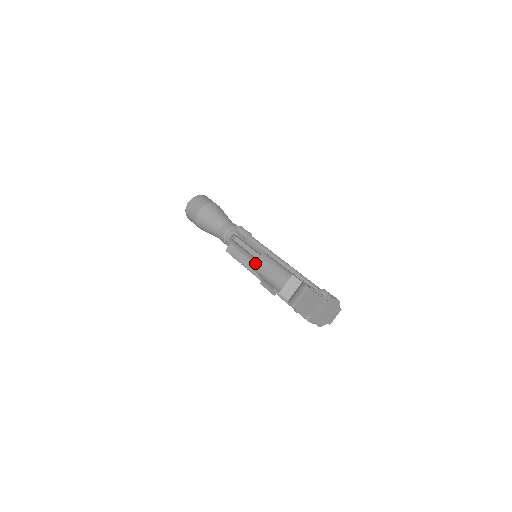
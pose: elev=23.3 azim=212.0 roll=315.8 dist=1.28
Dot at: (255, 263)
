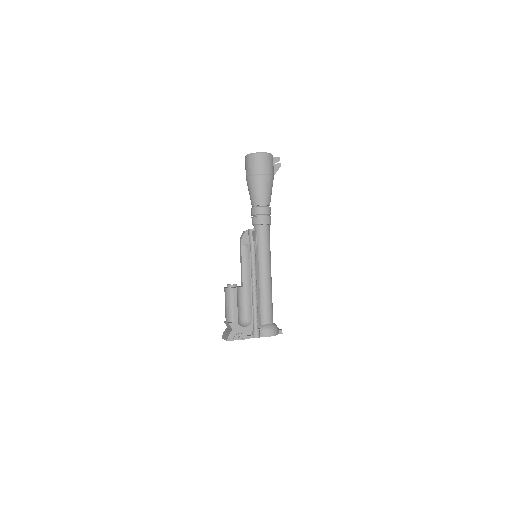
Dot at: (224, 288)
